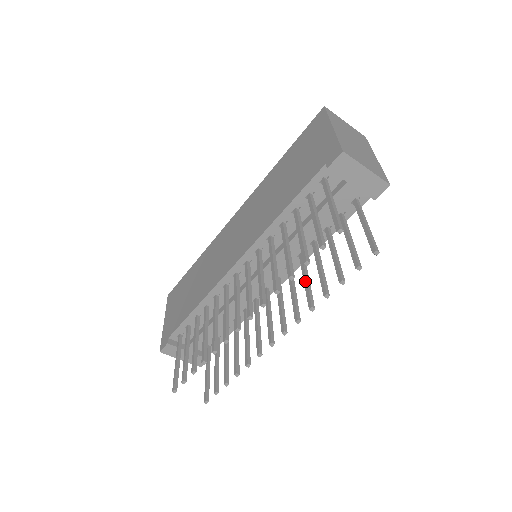
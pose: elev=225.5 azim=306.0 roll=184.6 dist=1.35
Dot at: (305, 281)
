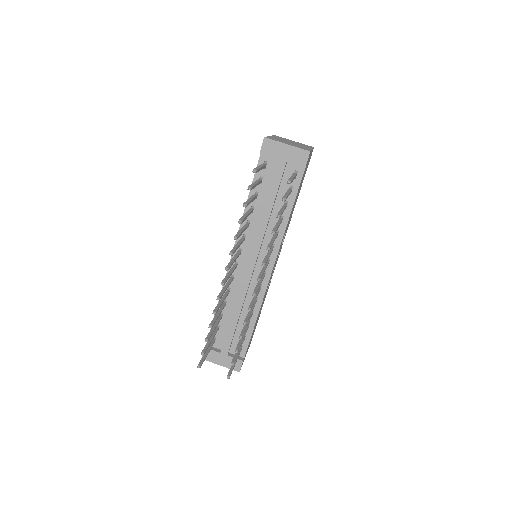
Dot at: occluded
